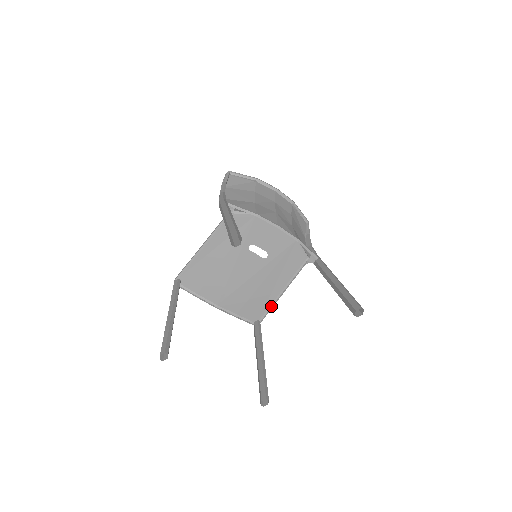
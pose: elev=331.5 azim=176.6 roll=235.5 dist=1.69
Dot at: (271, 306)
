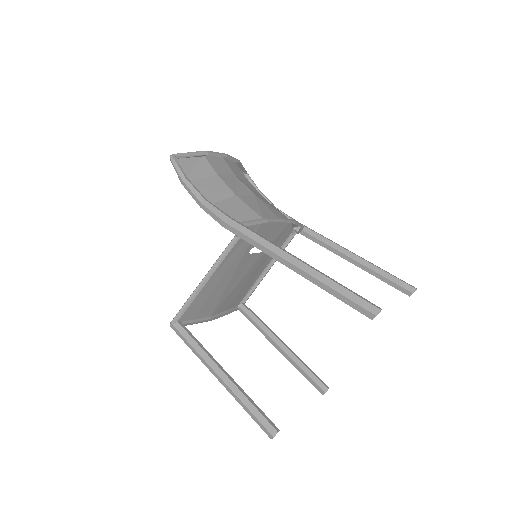
Dot at: (254, 285)
